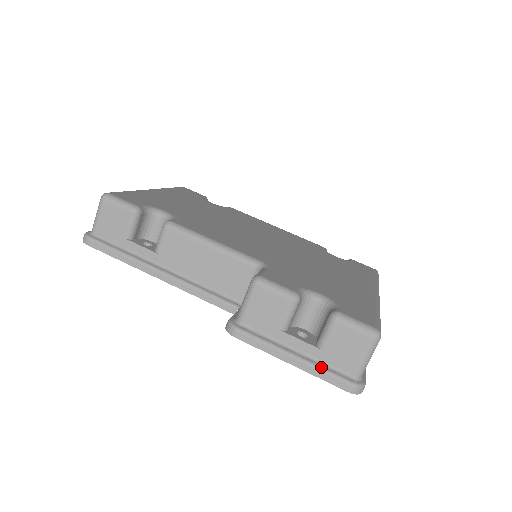
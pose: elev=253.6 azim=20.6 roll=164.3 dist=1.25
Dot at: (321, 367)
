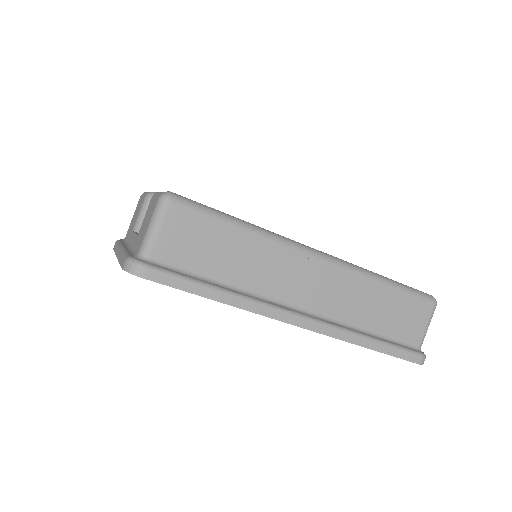
Dot at: (126, 251)
